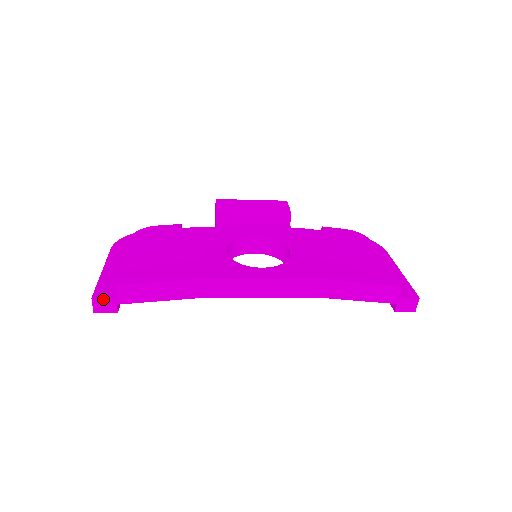
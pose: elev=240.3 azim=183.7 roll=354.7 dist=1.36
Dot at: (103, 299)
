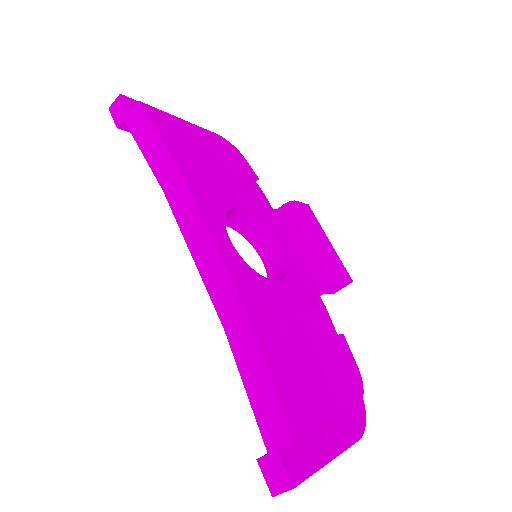
Dot at: (123, 104)
